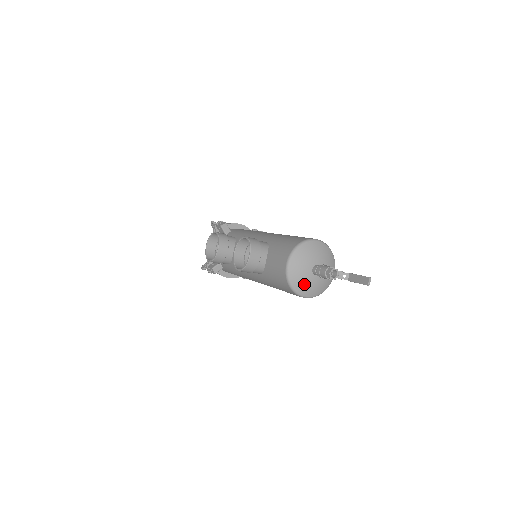
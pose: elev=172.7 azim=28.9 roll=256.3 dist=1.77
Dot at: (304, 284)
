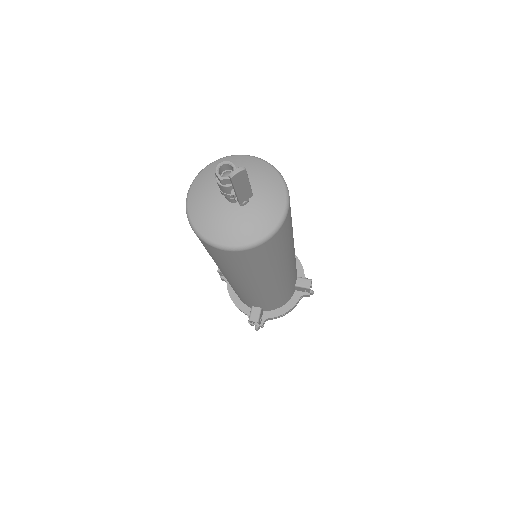
Dot at: (203, 199)
